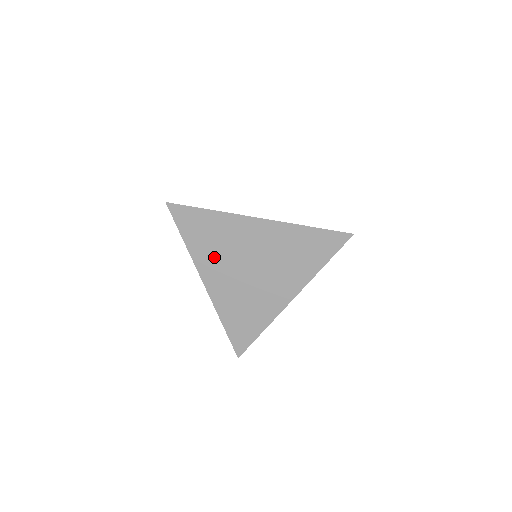
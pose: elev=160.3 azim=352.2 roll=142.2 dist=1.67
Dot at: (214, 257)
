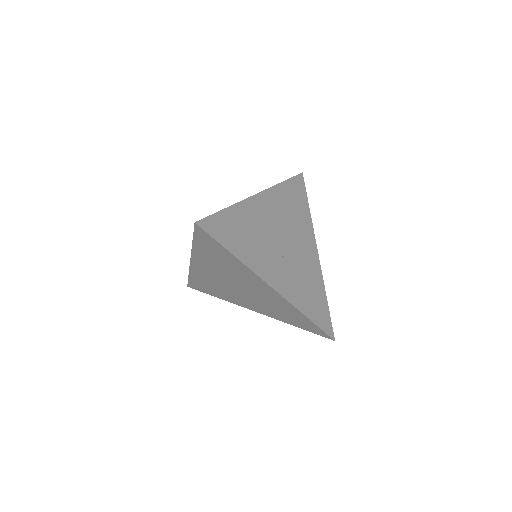
Dot at: (213, 264)
